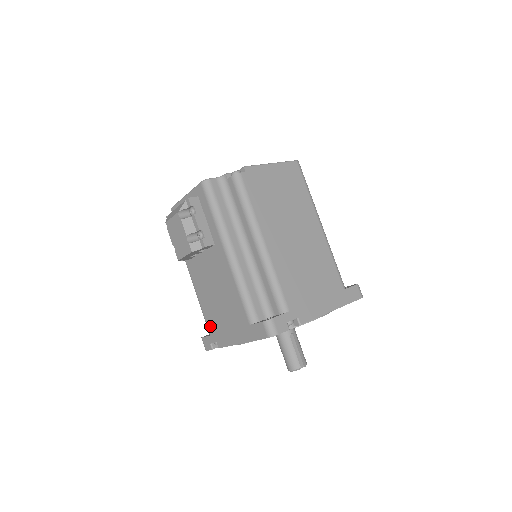
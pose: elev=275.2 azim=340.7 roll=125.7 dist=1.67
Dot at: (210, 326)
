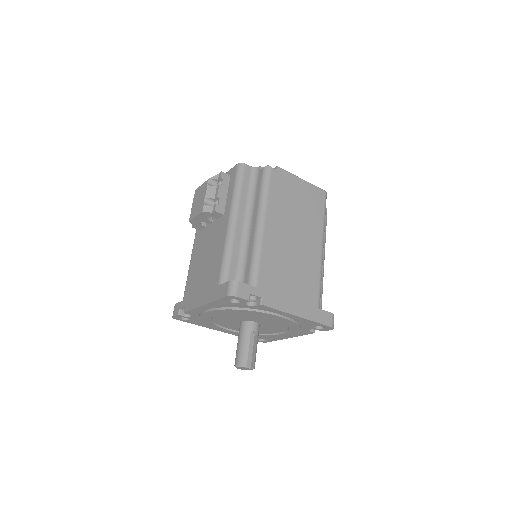
Dot at: (187, 291)
